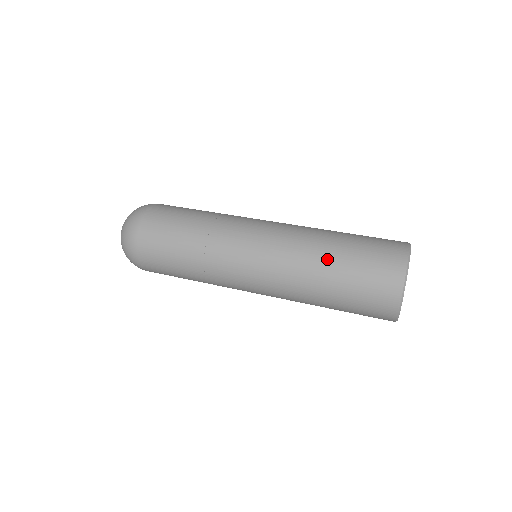
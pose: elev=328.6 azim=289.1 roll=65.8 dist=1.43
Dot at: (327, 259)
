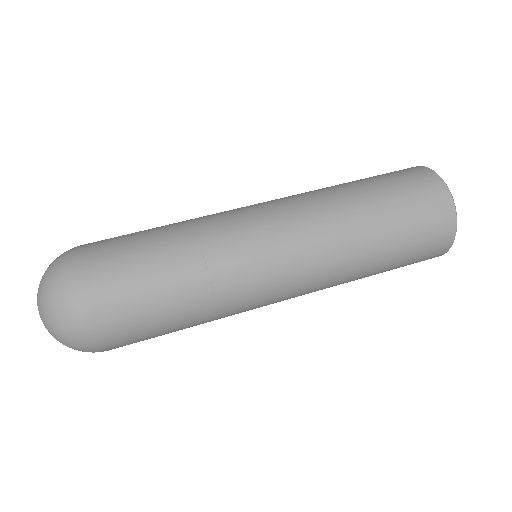
Dot at: (364, 207)
